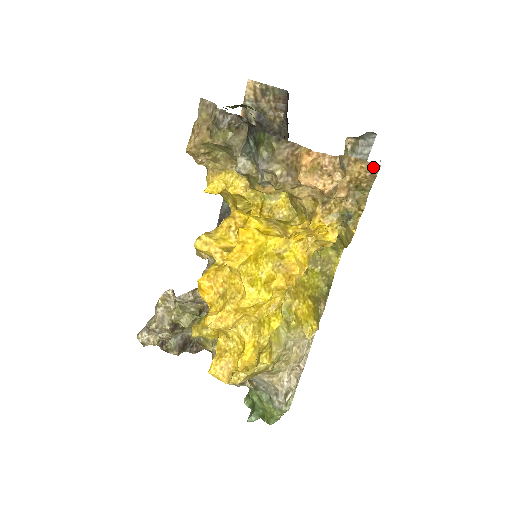
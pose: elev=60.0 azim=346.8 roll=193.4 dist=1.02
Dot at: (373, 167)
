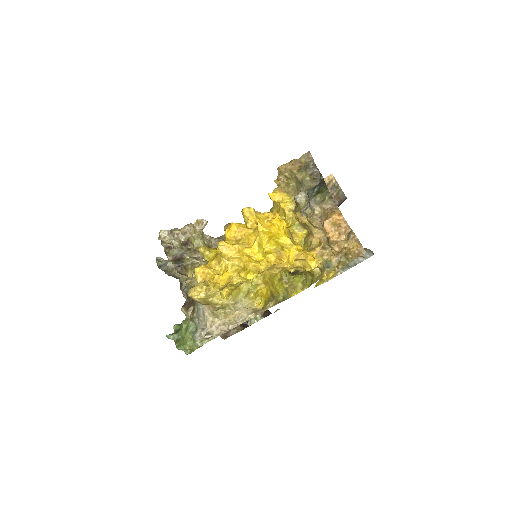
Dot at: (362, 250)
